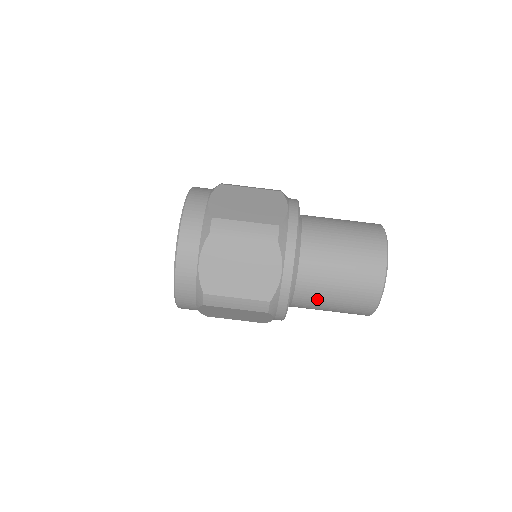
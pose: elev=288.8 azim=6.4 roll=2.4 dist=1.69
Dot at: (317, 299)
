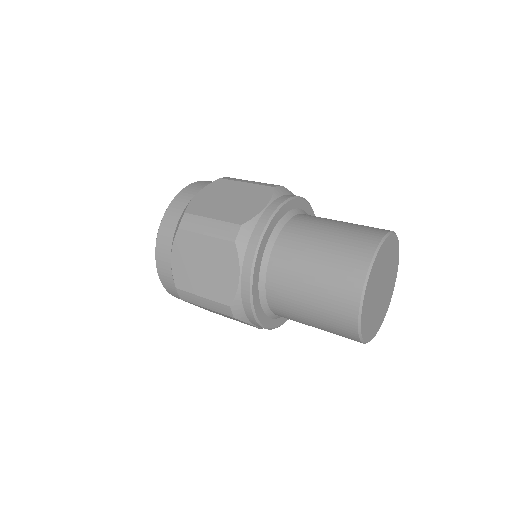
Dot at: (292, 312)
